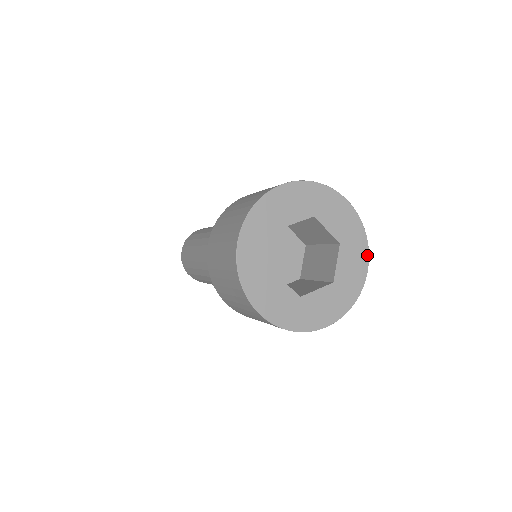
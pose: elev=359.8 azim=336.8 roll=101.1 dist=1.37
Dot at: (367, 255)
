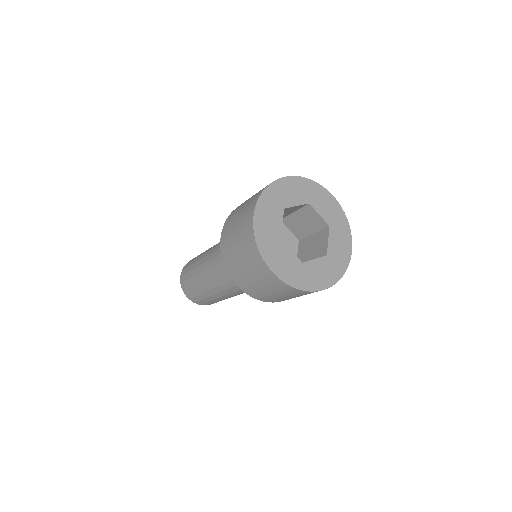
Dot at: (333, 283)
